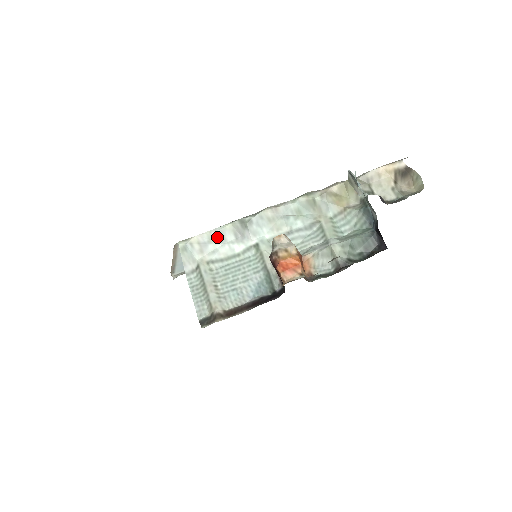
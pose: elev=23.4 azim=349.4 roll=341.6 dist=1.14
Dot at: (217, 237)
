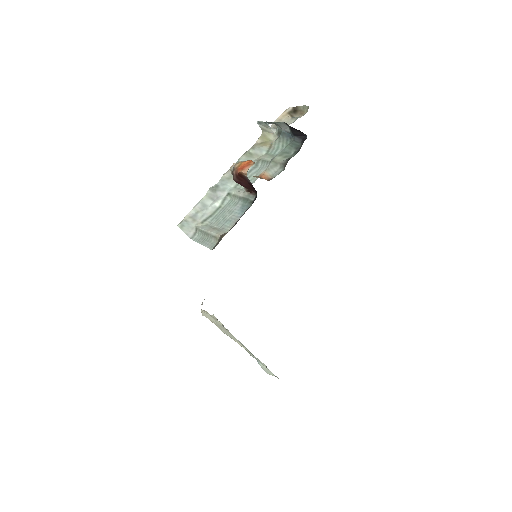
Dot at: (200, 207)
